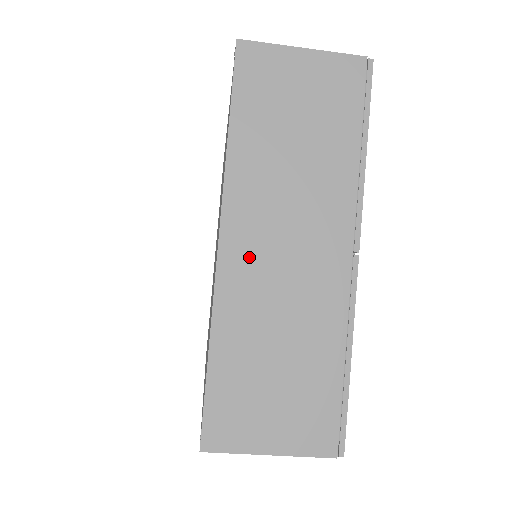
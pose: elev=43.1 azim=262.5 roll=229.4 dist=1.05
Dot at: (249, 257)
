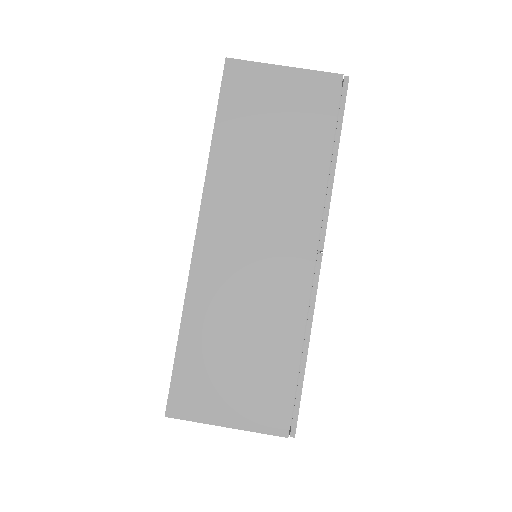
Dot at: (222, 248)
